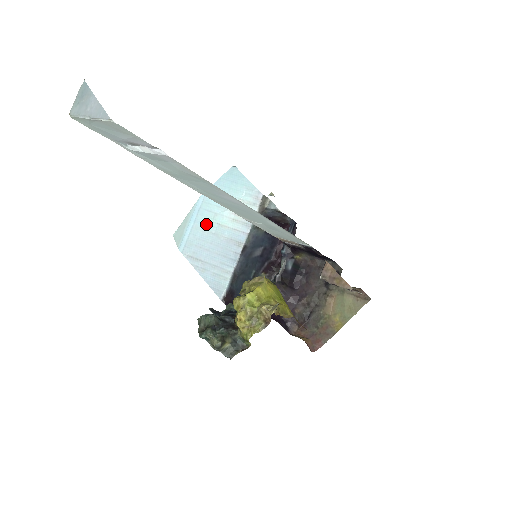
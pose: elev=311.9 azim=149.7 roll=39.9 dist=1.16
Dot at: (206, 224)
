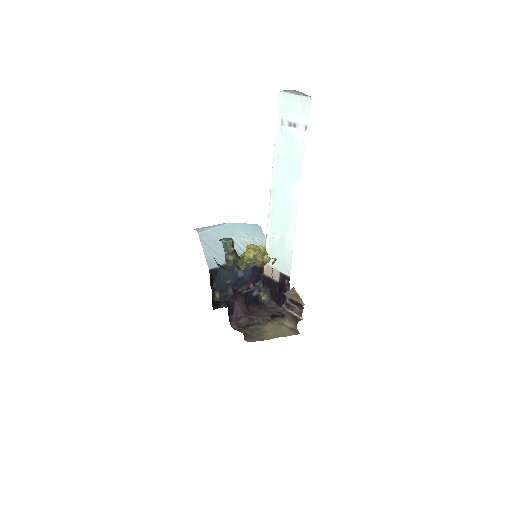
Dot at: (225, 234)
